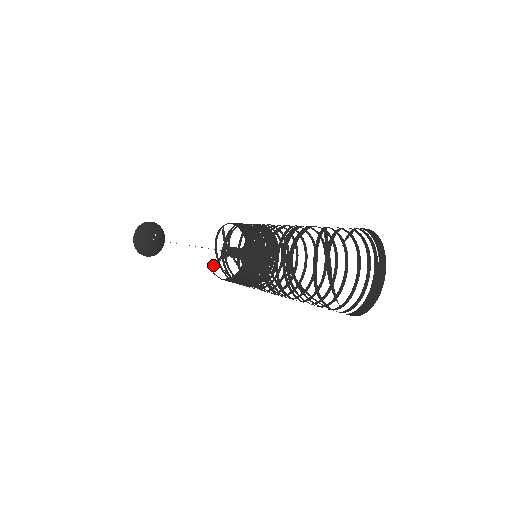
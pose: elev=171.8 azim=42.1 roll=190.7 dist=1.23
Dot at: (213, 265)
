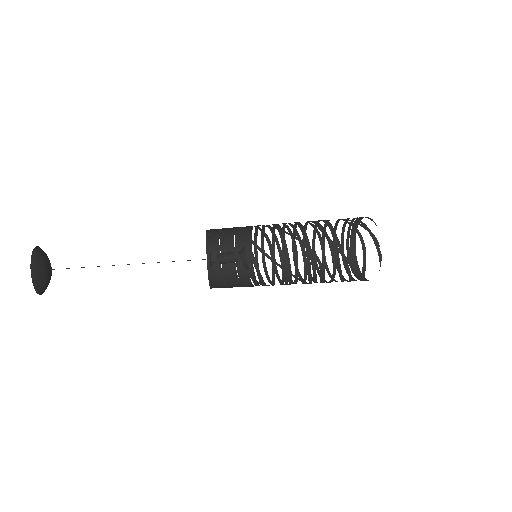
Dot at: occluded
